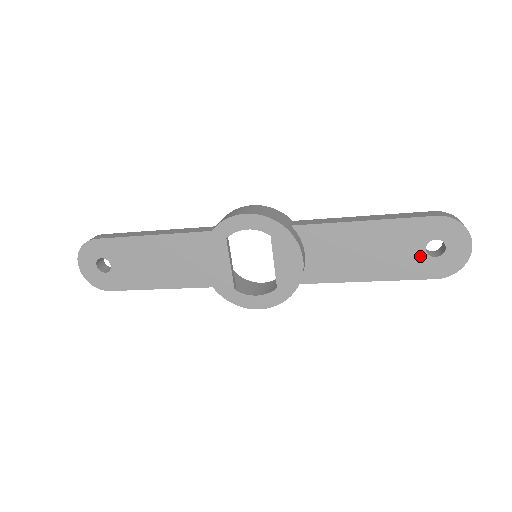
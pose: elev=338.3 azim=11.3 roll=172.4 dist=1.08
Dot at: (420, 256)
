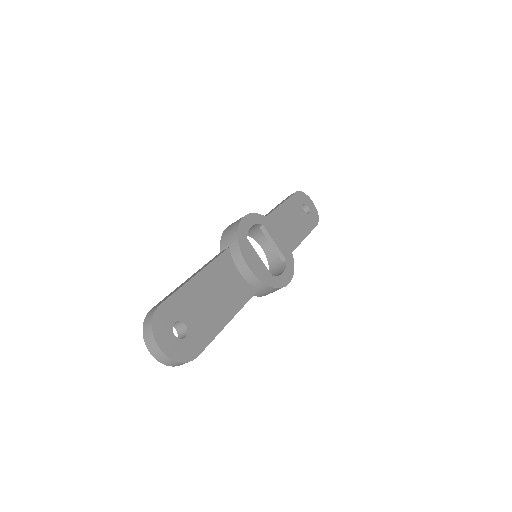
Dot at: (306, 216)
